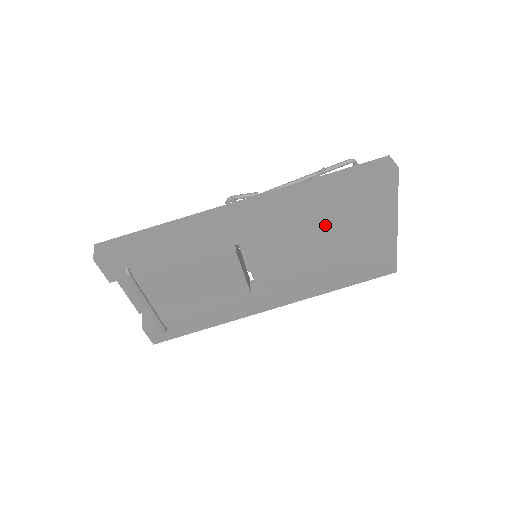
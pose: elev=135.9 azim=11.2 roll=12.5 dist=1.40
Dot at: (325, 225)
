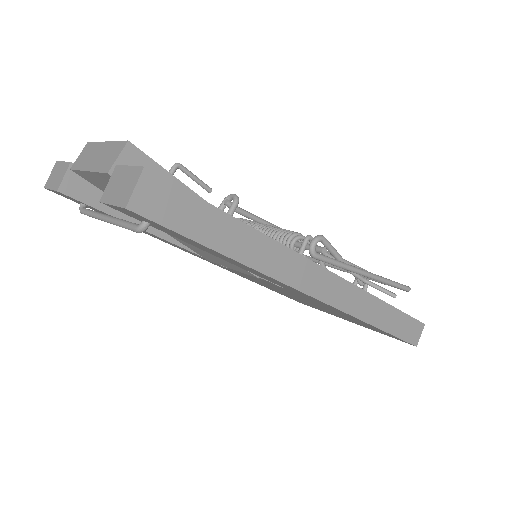
Dot at: (331, 310)
